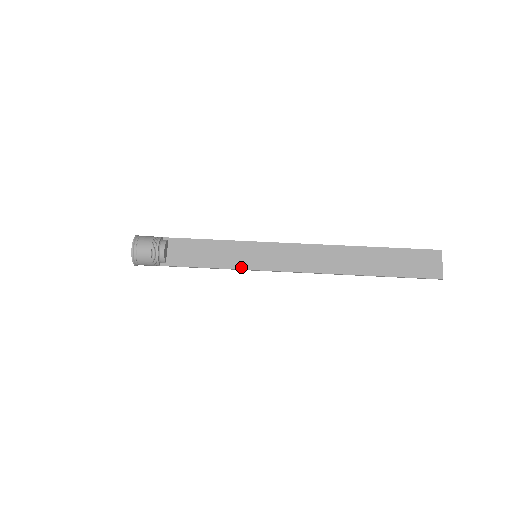
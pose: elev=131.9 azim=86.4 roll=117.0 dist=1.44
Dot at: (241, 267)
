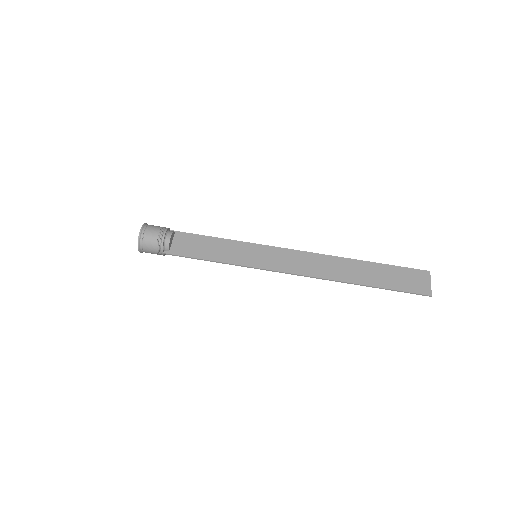
Dot at: (241, 263)
